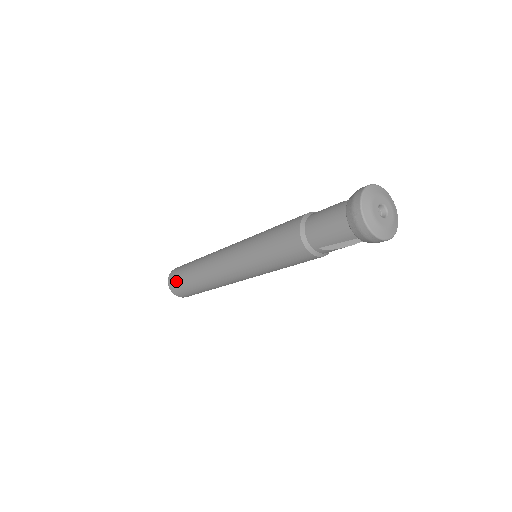
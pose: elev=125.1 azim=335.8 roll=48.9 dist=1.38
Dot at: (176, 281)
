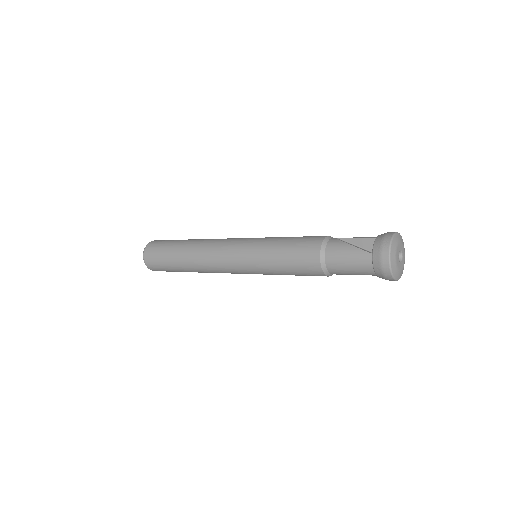
Dot at: (160, 268)
